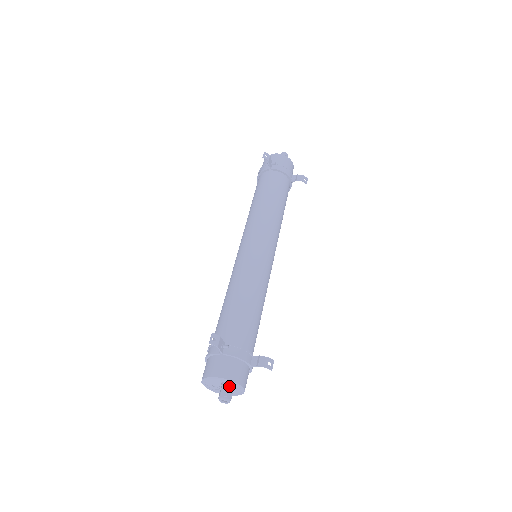
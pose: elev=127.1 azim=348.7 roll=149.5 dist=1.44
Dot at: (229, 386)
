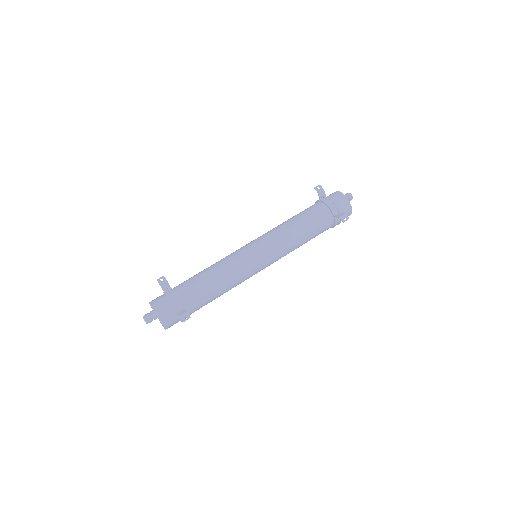
Dot at: (152, 313)
